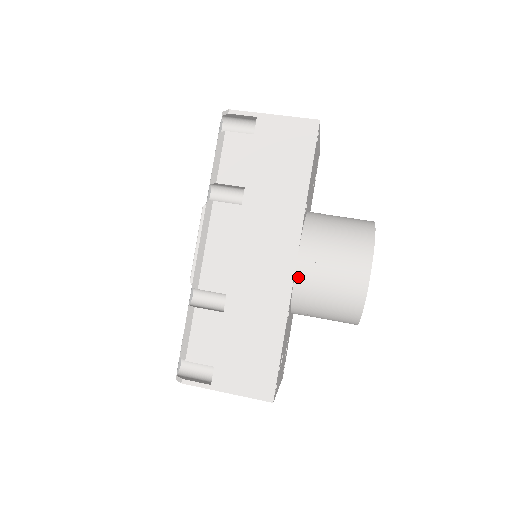
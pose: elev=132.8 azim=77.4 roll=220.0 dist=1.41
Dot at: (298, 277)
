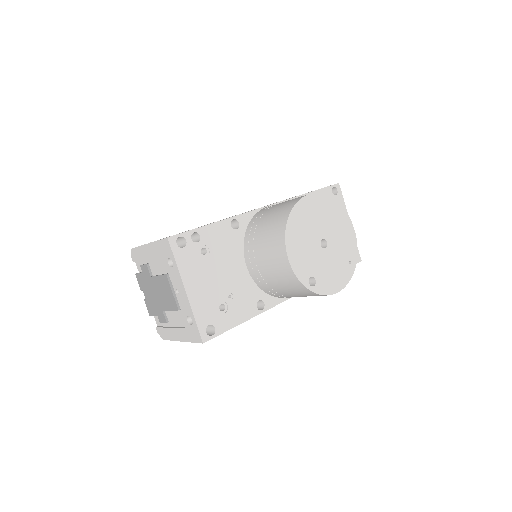
Dot at: (260, 211)
